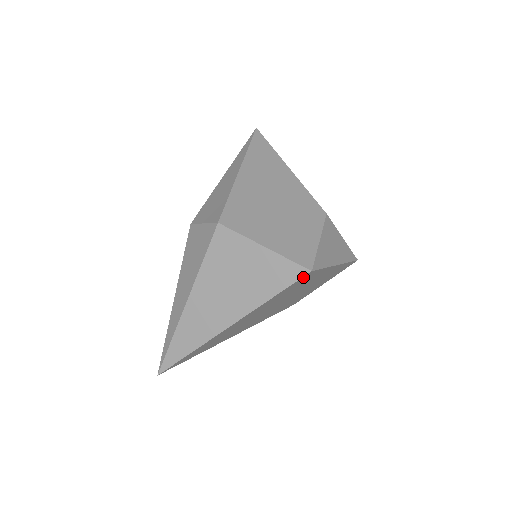
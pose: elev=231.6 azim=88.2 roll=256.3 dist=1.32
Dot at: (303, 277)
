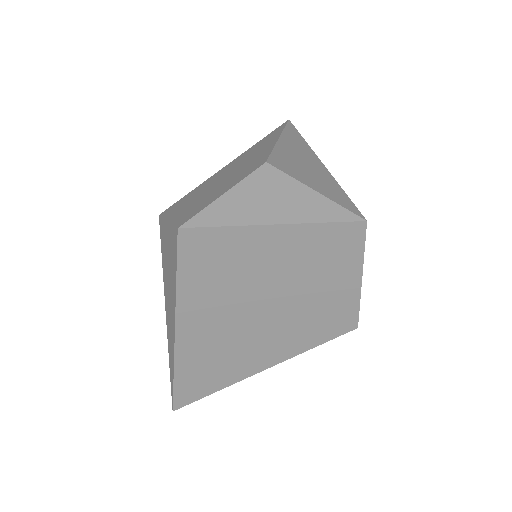
Dot at: (182, 242)
